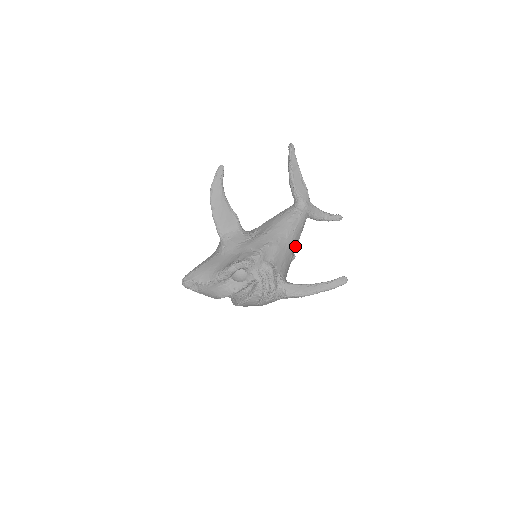
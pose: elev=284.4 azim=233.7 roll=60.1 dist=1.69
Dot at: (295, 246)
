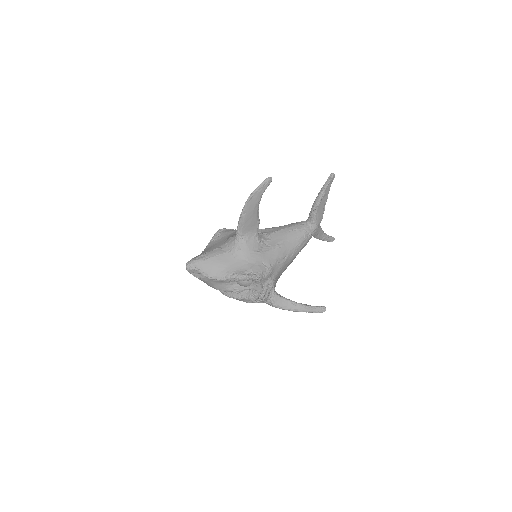
Dot at: occluded
